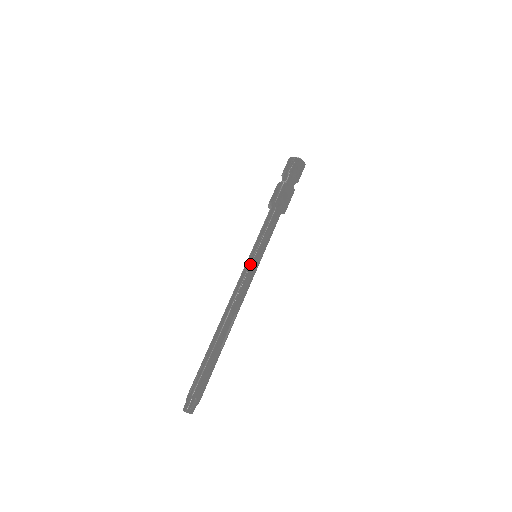
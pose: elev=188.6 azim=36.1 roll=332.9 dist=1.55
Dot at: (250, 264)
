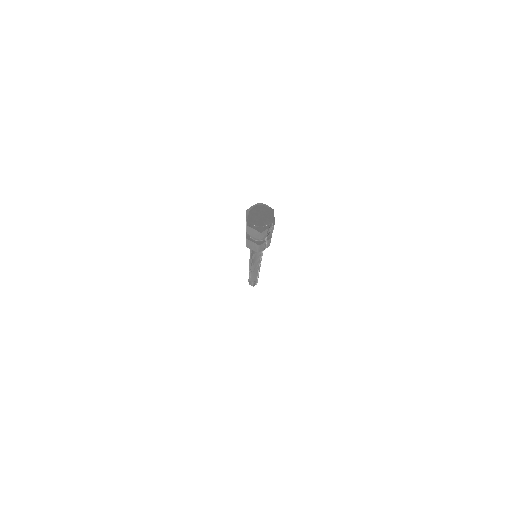
Dot at: occluded
